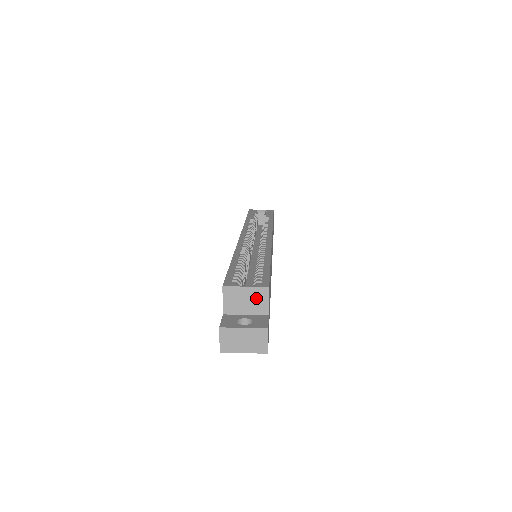
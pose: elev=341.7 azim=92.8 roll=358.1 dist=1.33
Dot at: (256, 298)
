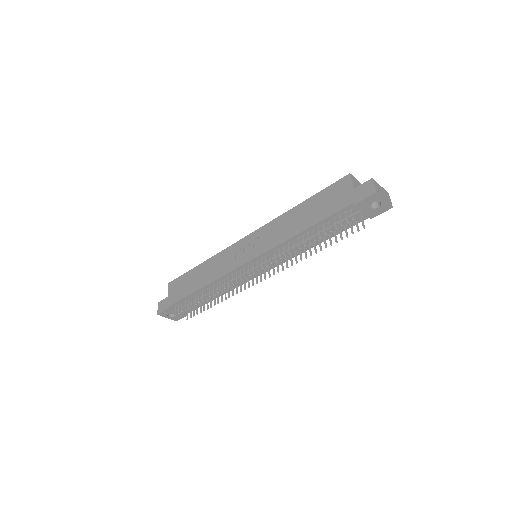
Dot at: occluded
